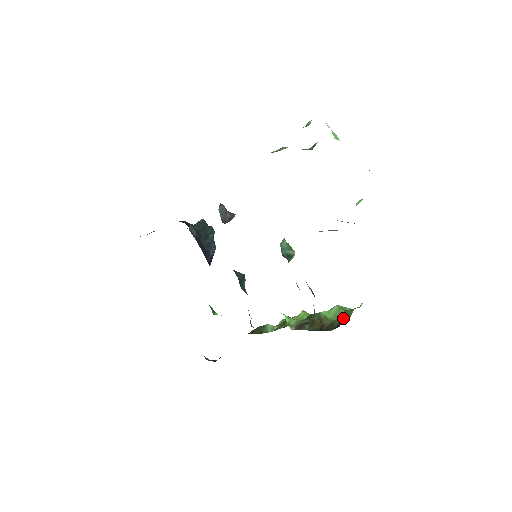
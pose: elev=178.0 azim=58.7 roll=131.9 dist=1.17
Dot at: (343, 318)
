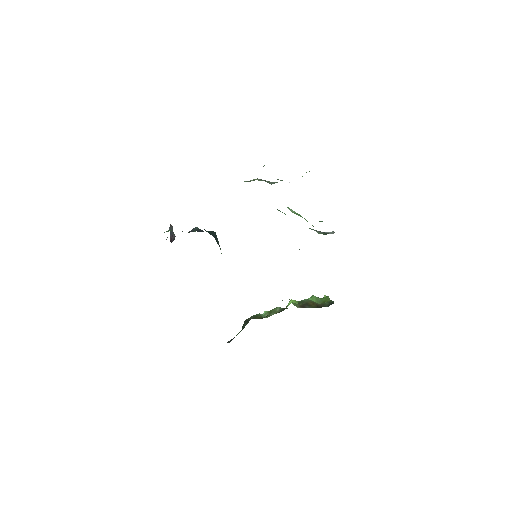
Dot at: (325, 301)
